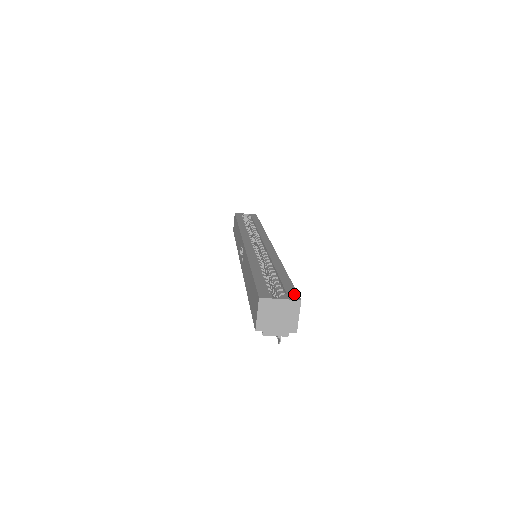
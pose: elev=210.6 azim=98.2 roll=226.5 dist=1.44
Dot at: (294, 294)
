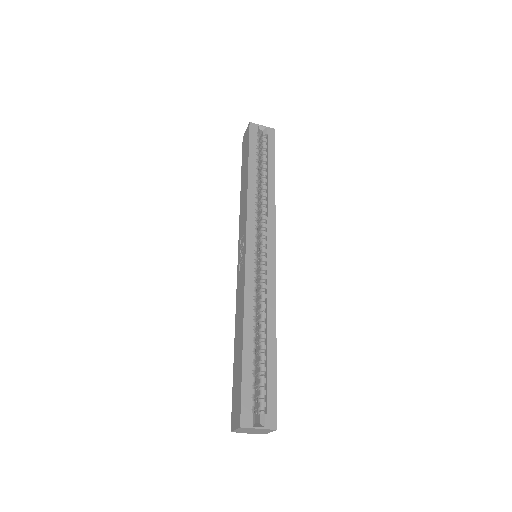
Dot at: (273, 415)
